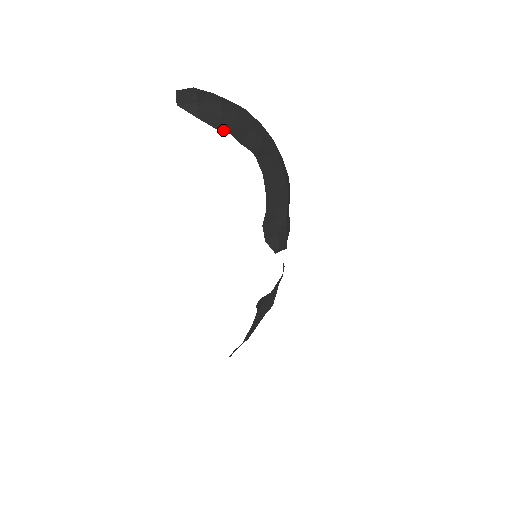
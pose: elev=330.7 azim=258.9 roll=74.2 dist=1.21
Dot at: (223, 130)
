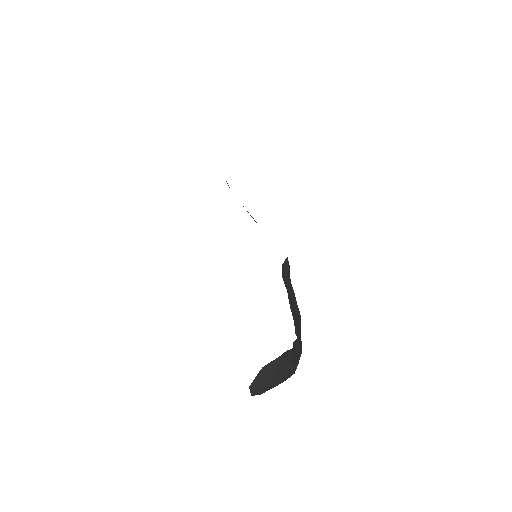
Dot at: occluded
